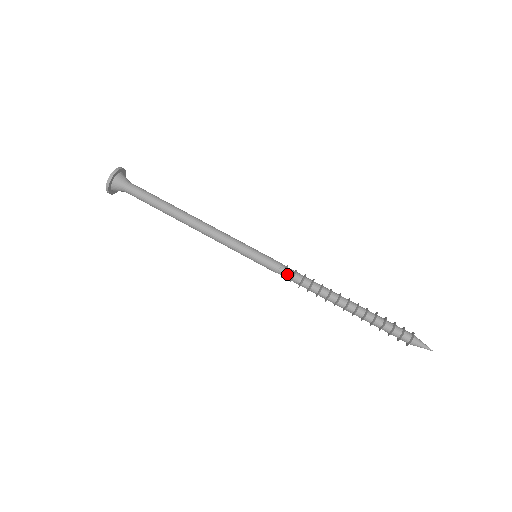
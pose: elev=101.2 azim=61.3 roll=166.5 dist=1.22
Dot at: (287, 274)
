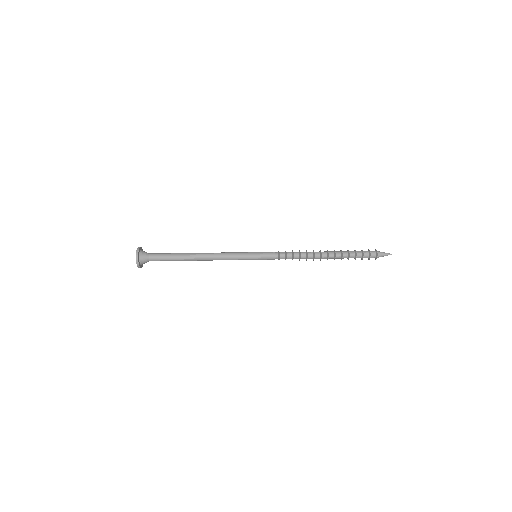
Dot at: (281, 258)
